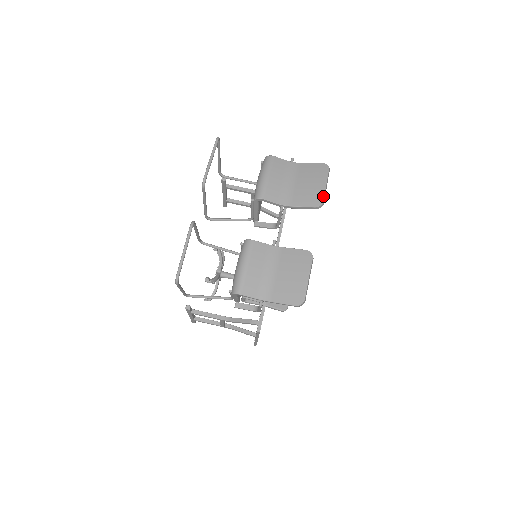
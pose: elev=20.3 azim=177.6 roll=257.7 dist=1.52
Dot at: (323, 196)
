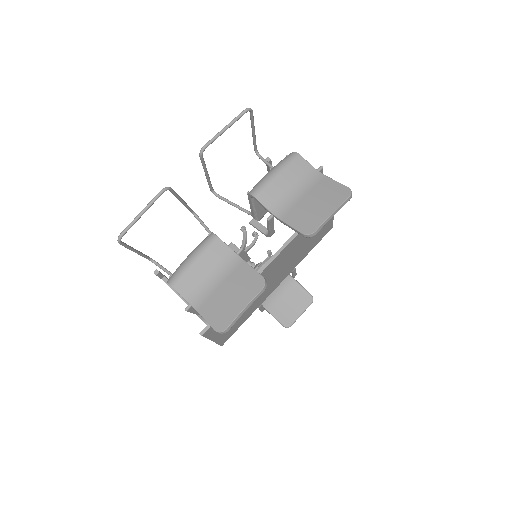
Dot at: (319, 225)
